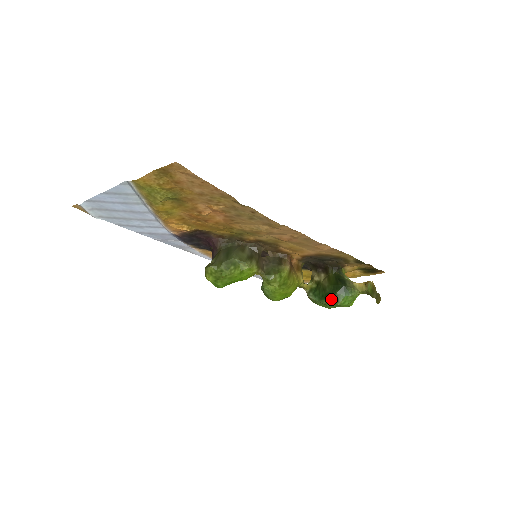
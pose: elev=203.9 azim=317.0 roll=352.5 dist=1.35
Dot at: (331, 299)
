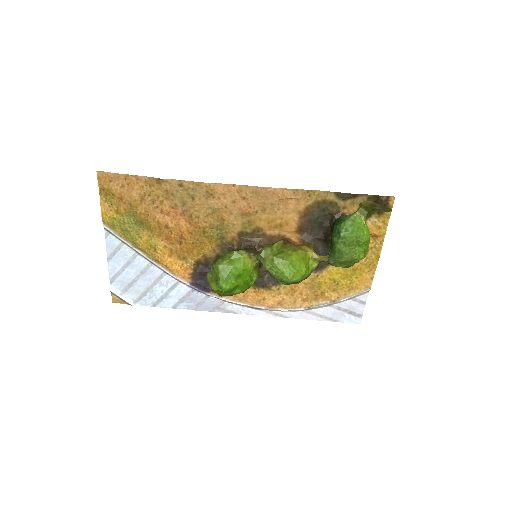
Dot at: (333, 237)
